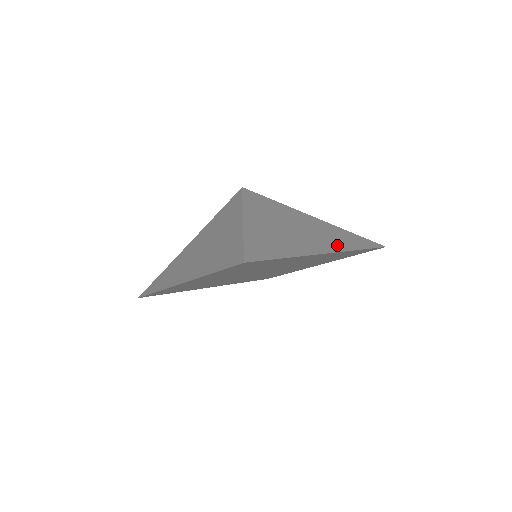
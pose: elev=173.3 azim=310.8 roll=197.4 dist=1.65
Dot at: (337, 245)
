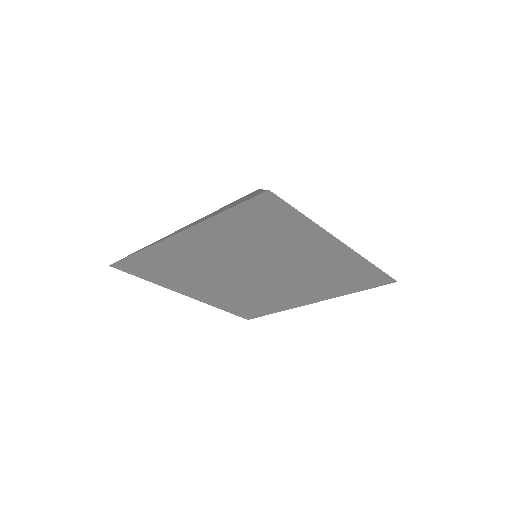
Dot at: occluded
